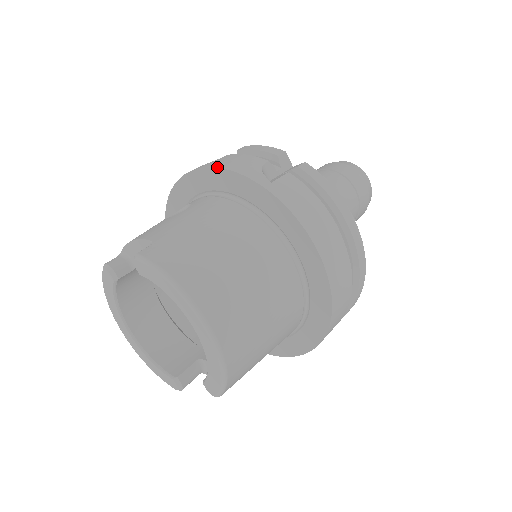
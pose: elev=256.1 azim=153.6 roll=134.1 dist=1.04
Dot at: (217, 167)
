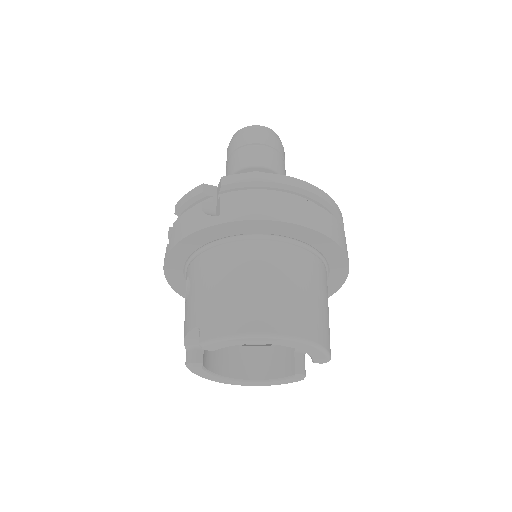
Dot at: (179, 241)
